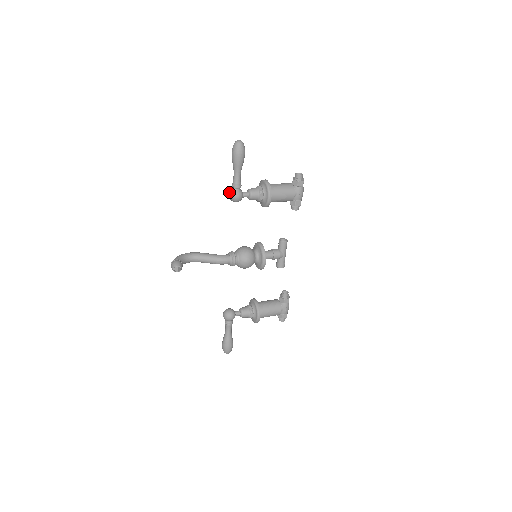
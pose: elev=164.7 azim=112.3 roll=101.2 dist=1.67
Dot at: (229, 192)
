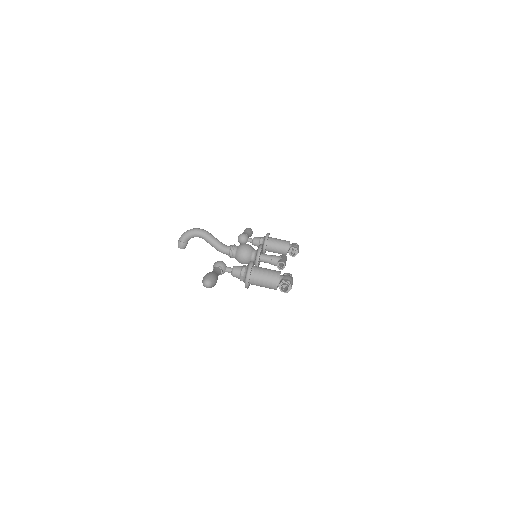
Dot at: (213, 265)
